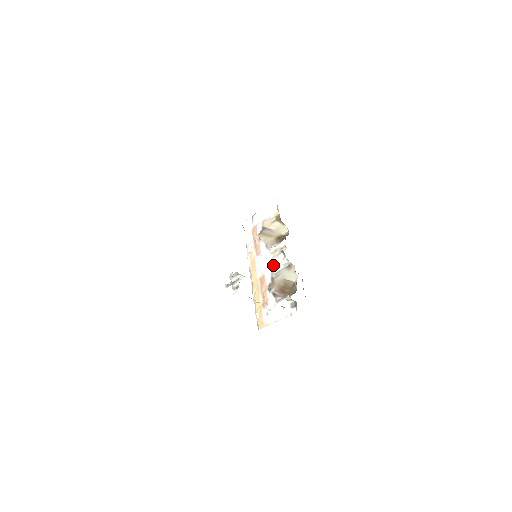
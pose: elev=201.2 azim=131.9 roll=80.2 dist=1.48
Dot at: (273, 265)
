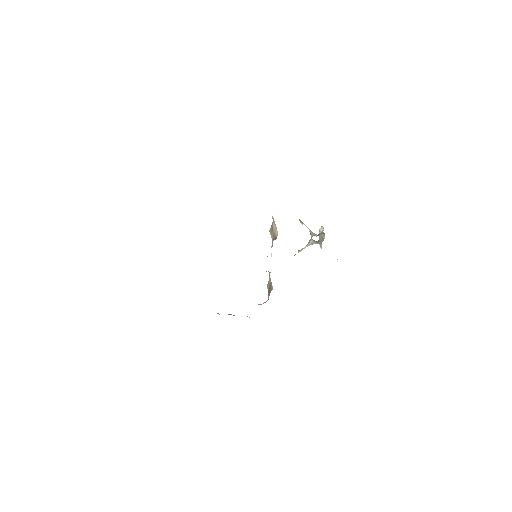
Dot at: occluded
